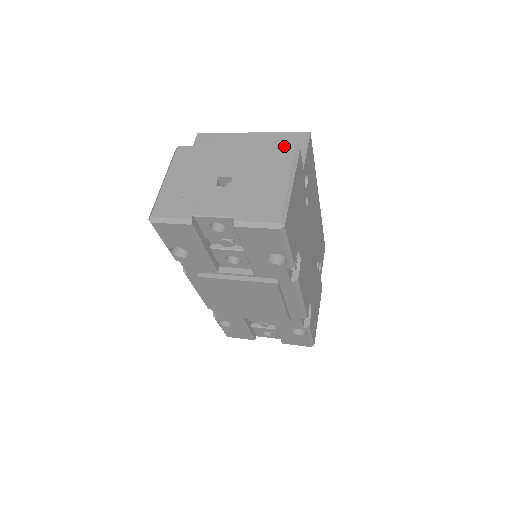
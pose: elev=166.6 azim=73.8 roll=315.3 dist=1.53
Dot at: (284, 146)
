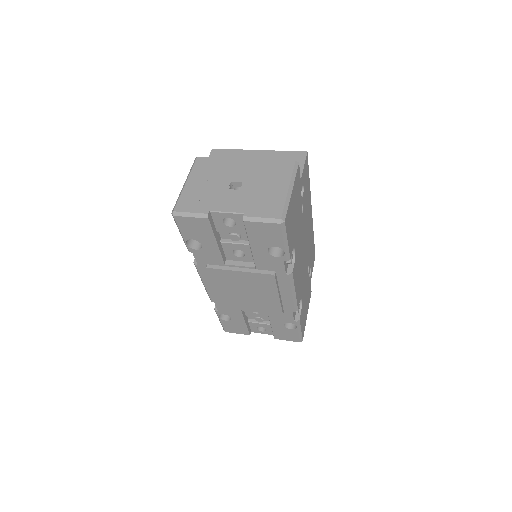
Dot at: (286, 160)
